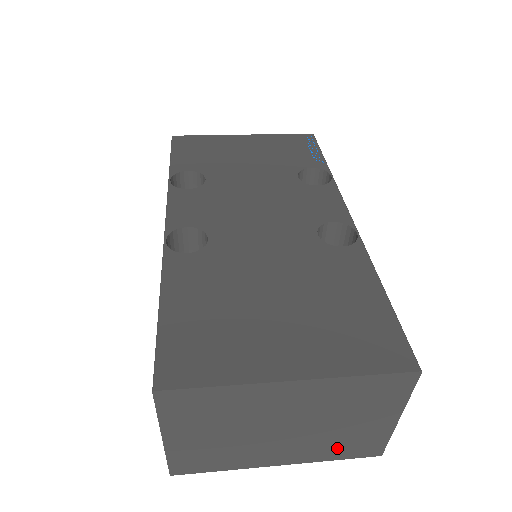
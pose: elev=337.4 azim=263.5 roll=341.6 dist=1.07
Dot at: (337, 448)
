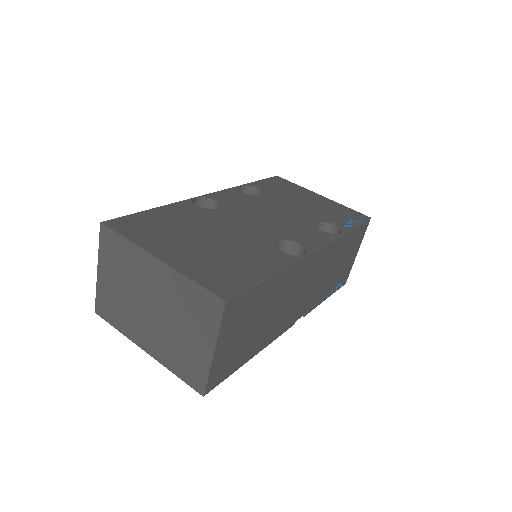
Dot at: (177, 359)
